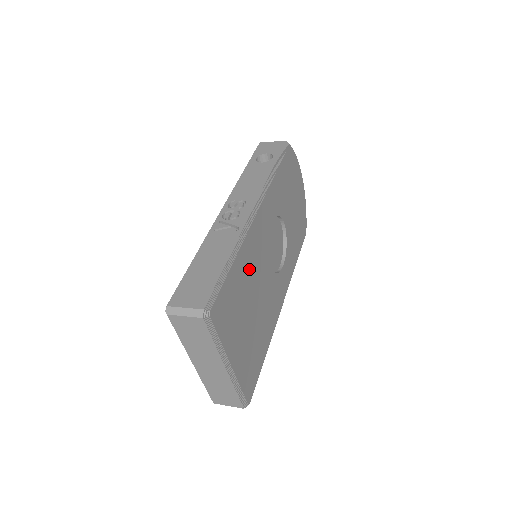
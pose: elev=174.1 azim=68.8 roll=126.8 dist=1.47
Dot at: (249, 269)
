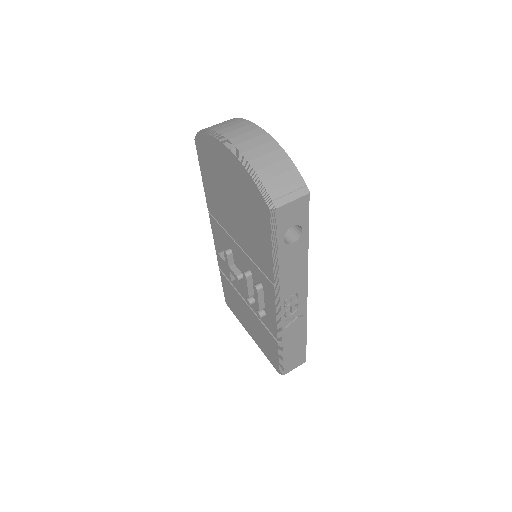
Dot at: occluded
